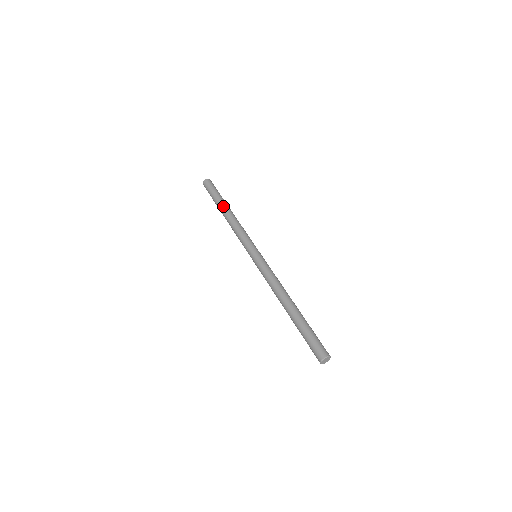
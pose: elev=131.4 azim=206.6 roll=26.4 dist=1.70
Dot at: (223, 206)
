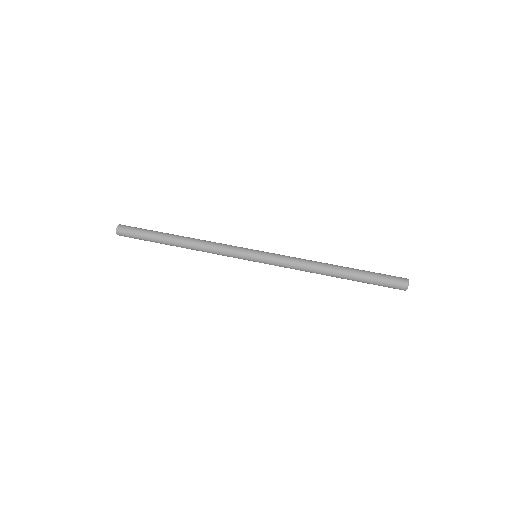
Dot at: (172, 236)
